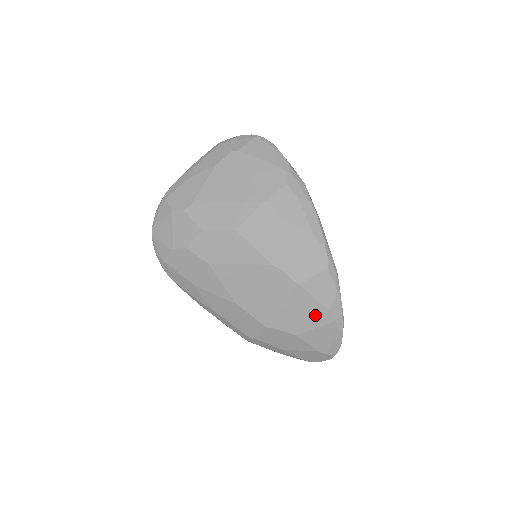
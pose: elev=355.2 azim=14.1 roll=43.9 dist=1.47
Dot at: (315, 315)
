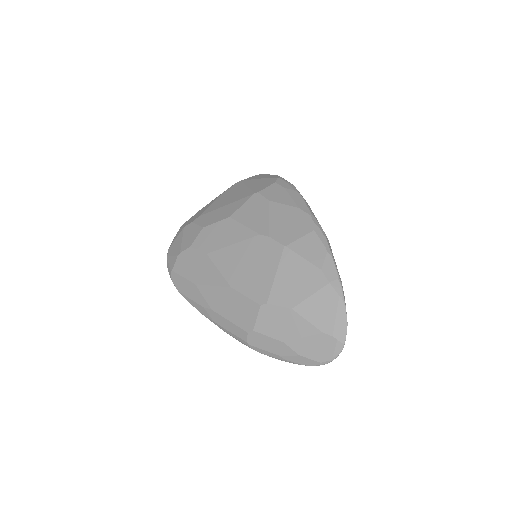
Dot at: (307, 279)
